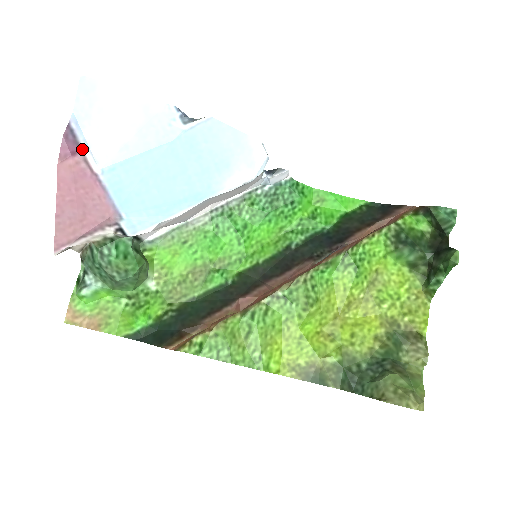
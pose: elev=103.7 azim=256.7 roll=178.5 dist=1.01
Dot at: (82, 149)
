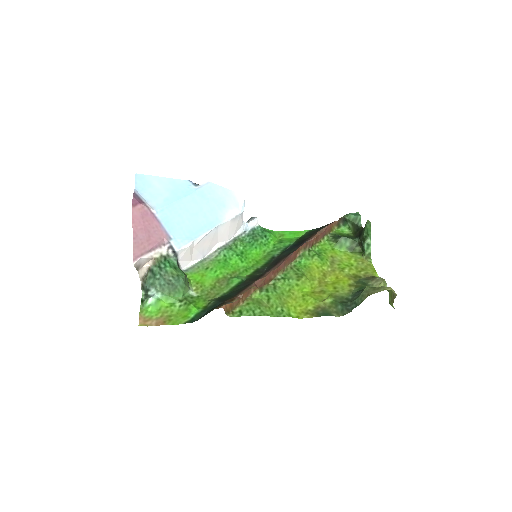
Dot at: (144, 202)
